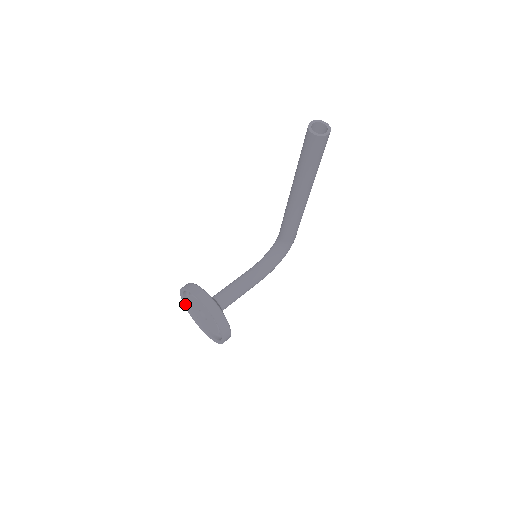
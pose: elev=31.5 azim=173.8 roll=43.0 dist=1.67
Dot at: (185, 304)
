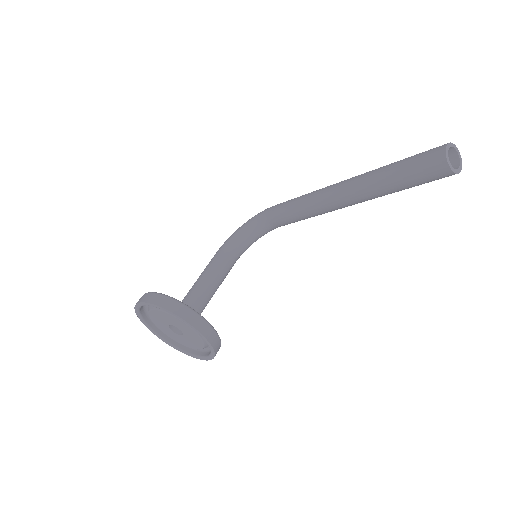
Dot at: (138, 310)
